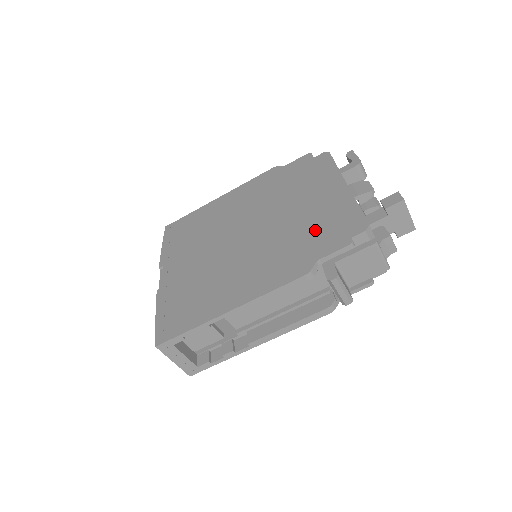
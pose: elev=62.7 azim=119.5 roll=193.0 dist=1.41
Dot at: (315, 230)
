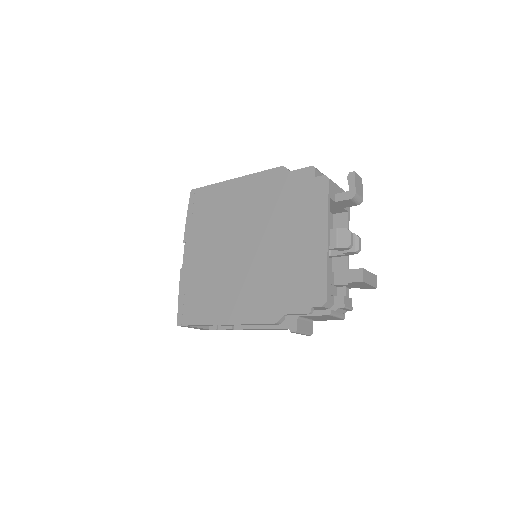
Dot at: (291, 280)
